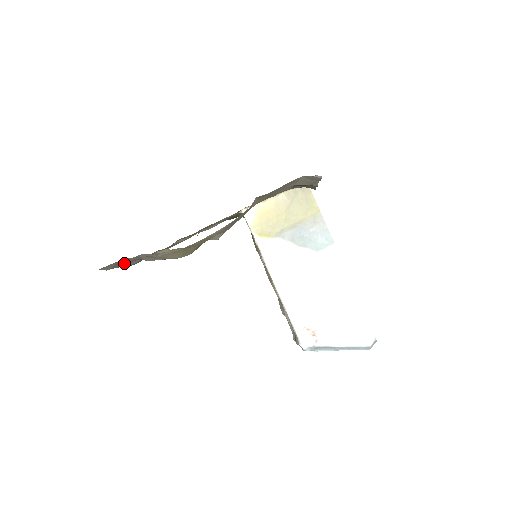
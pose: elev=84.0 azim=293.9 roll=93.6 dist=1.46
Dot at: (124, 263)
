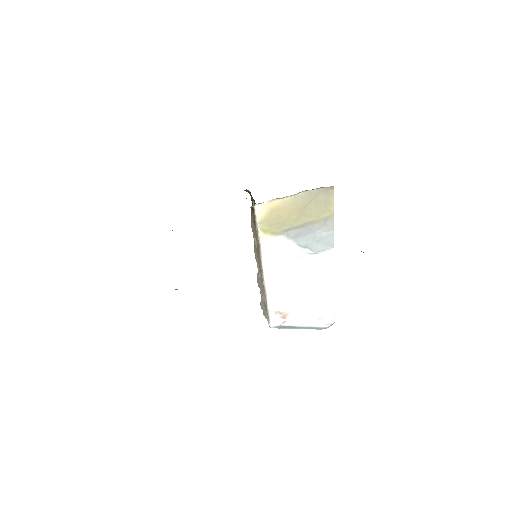
Dot at: occluded
